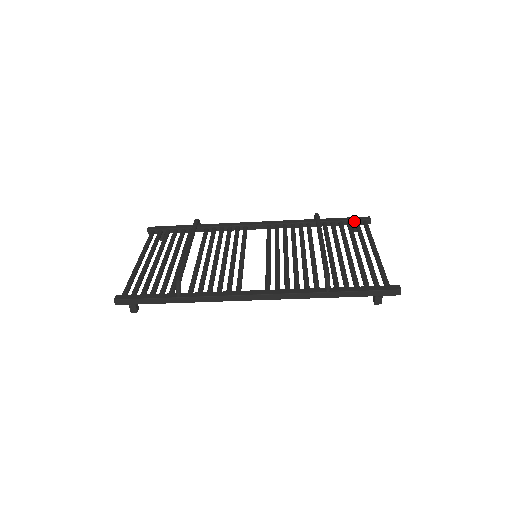
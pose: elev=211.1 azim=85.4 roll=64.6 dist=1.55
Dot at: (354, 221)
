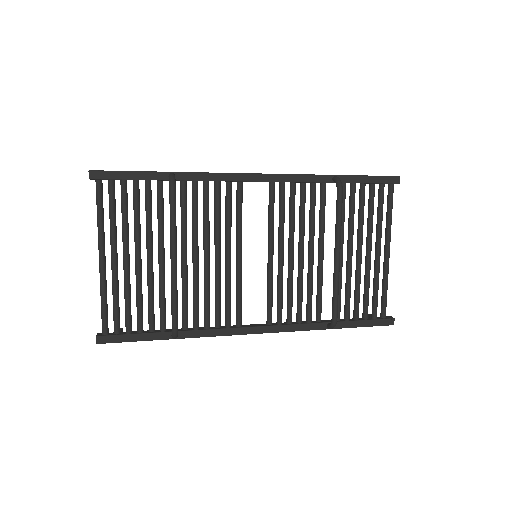
Dot at: (379, 183)
